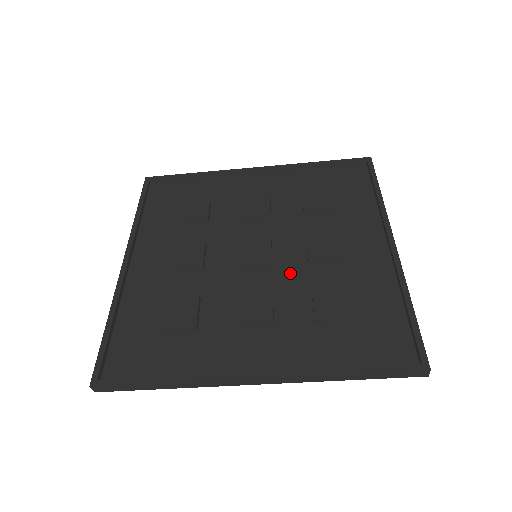
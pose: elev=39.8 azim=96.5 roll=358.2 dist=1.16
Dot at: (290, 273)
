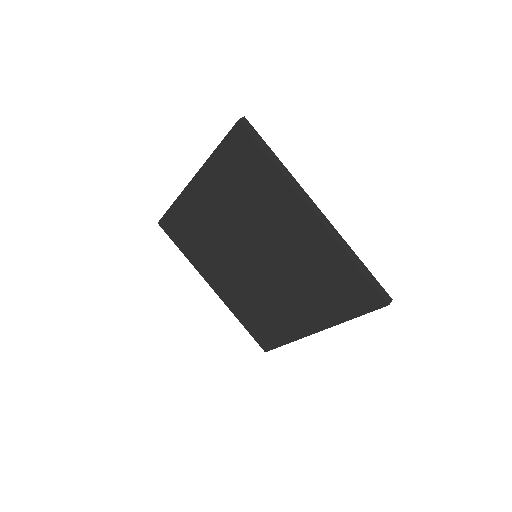
Dot at: occluded
